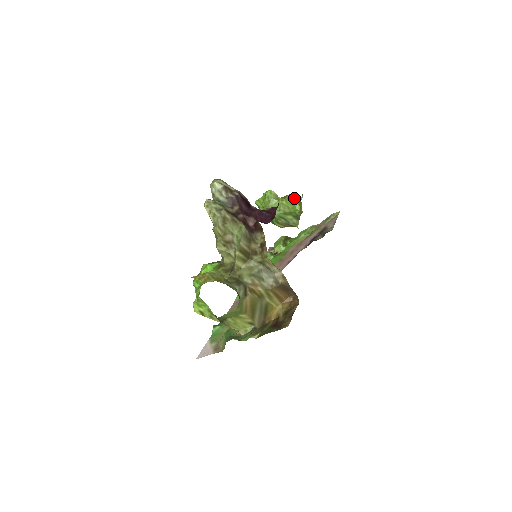
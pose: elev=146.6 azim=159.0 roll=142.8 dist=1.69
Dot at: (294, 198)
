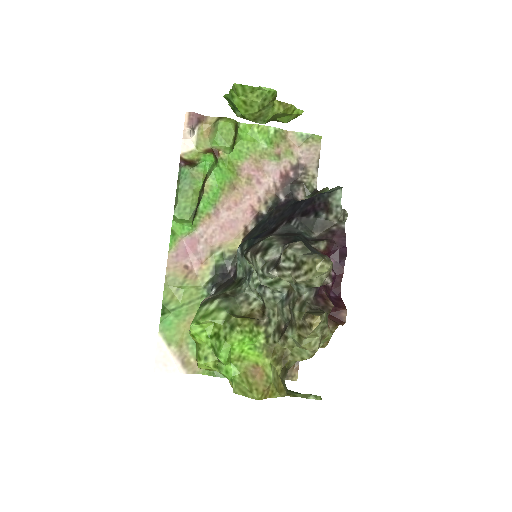
Dot at: (295, 114)
